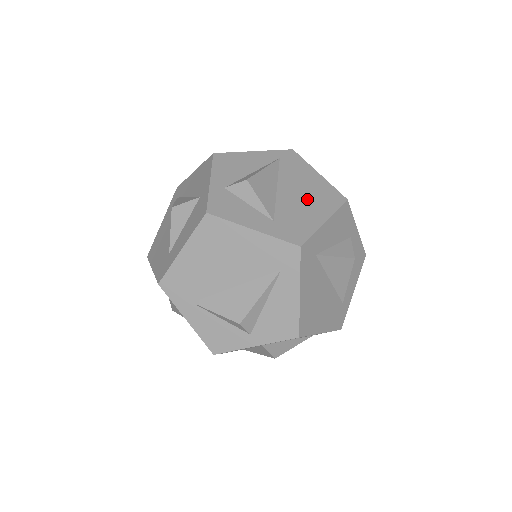
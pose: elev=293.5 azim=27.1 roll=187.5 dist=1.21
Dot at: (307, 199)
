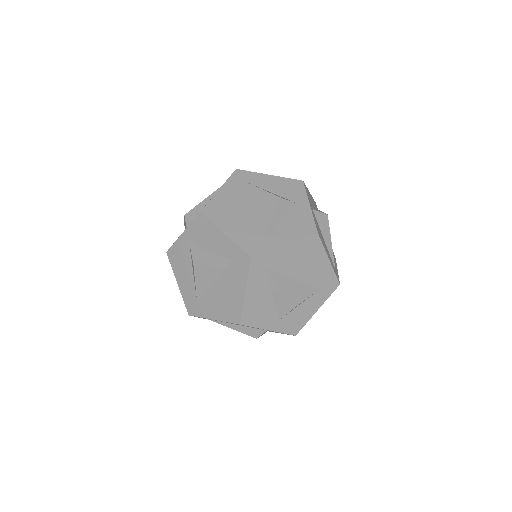
Dot at: occluded
